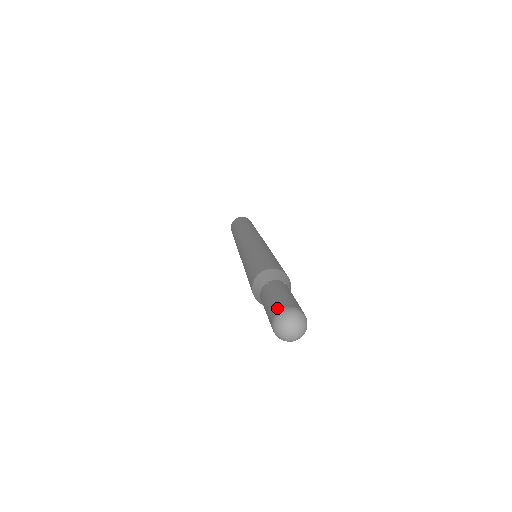
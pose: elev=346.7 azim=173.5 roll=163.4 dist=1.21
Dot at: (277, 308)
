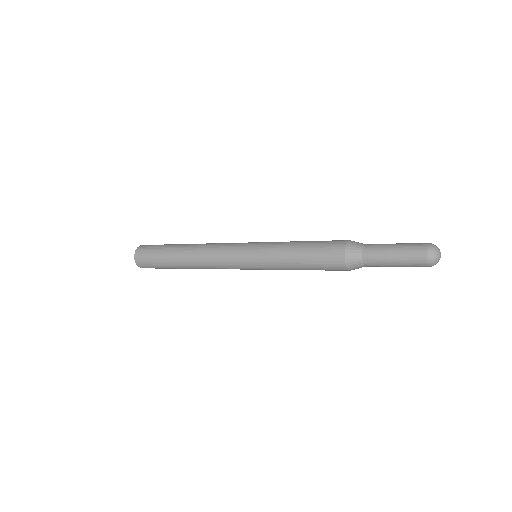
Dot at: (423, 243)
